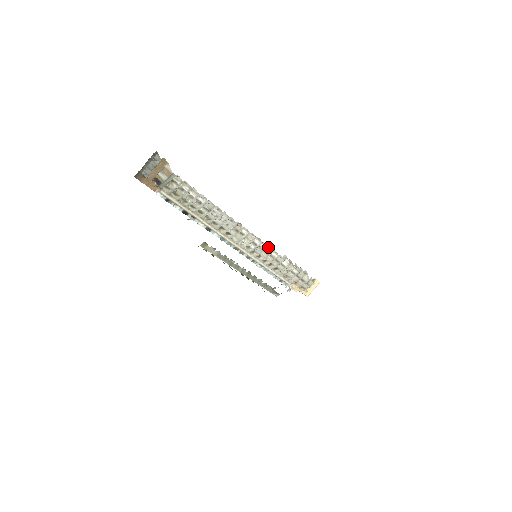
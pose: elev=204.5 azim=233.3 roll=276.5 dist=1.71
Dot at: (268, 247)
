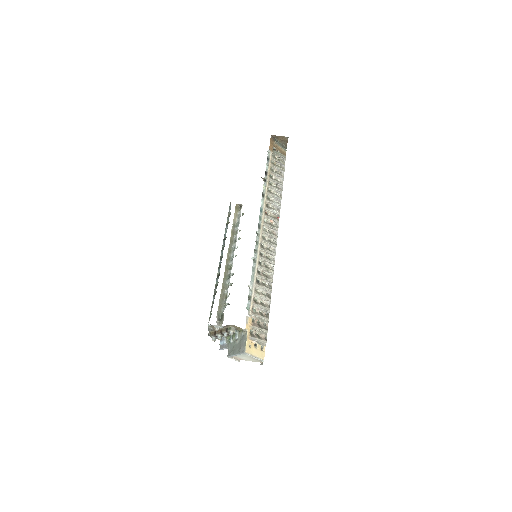
Dot at: (273, 257)
